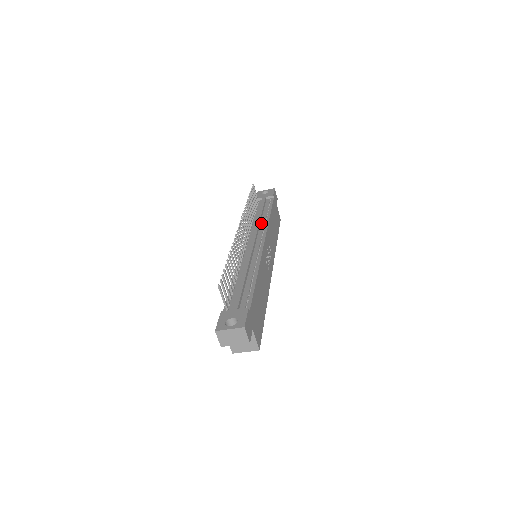
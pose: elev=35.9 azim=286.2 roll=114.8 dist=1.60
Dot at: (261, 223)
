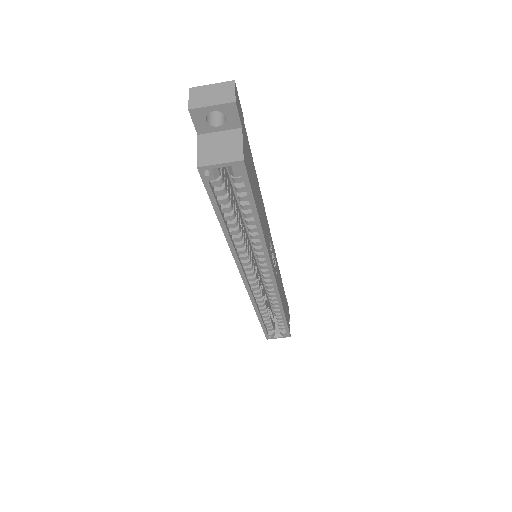
Dot at: occluded
